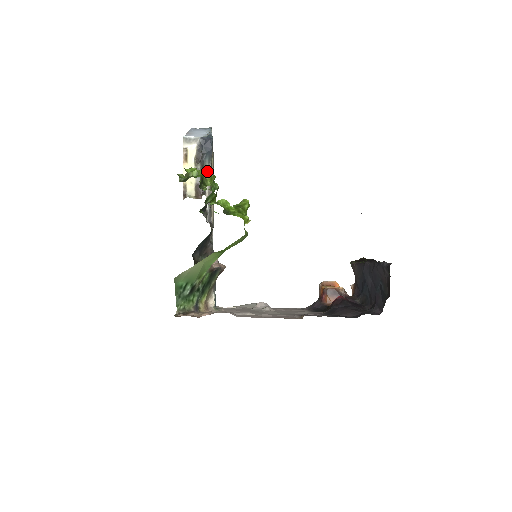
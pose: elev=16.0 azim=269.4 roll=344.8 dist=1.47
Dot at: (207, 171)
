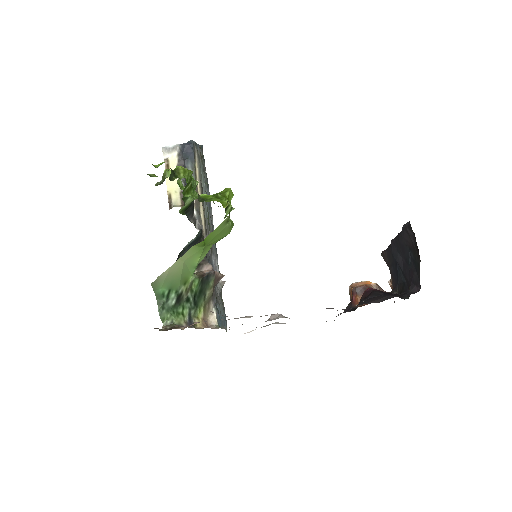
Dot at: occluded
